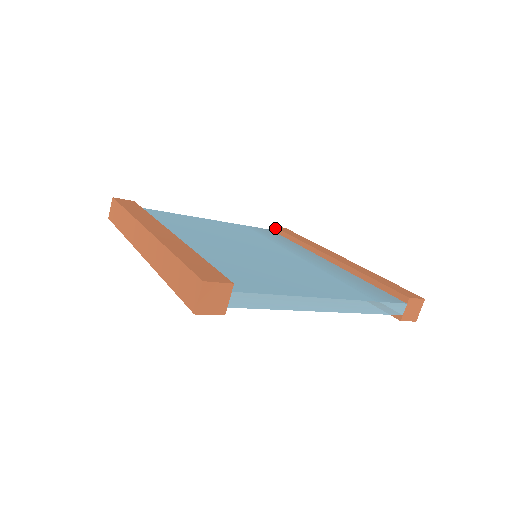
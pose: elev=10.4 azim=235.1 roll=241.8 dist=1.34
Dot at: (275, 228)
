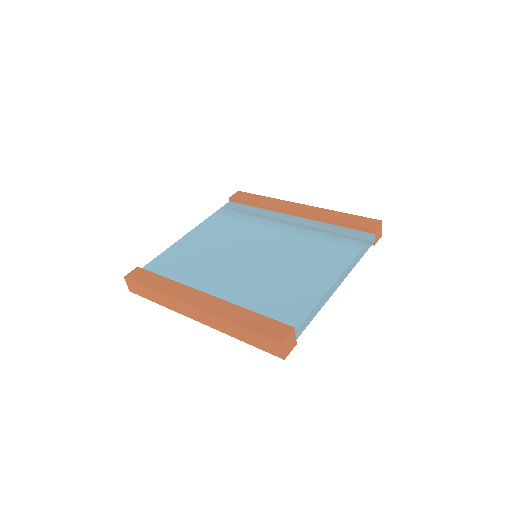
Dot at: (233, 199)
